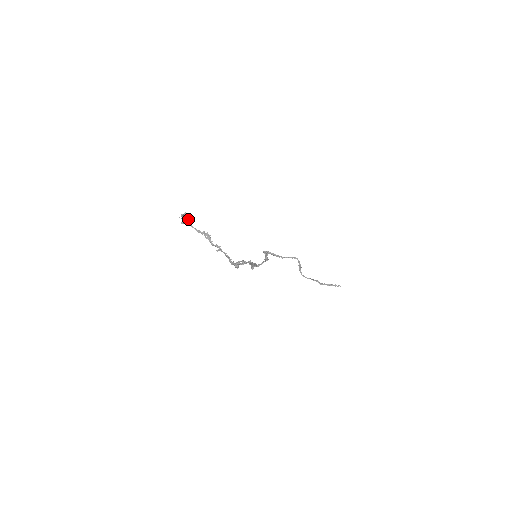
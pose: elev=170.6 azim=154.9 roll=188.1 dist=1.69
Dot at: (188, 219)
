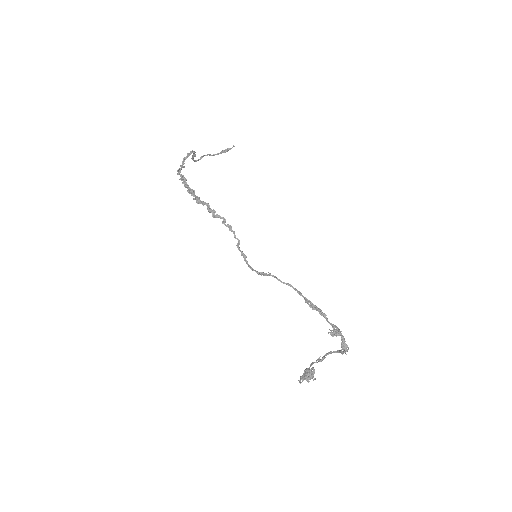
Dot at: occluded
